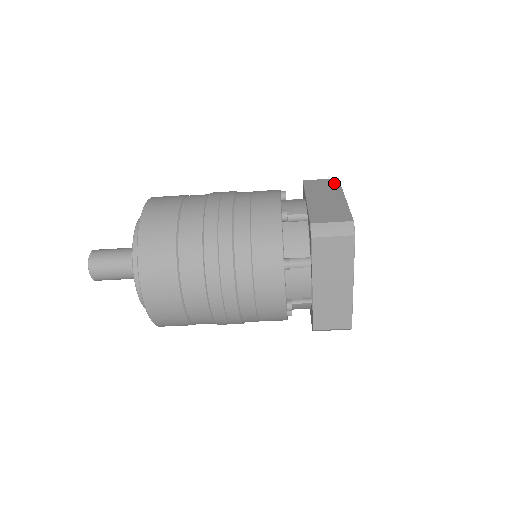
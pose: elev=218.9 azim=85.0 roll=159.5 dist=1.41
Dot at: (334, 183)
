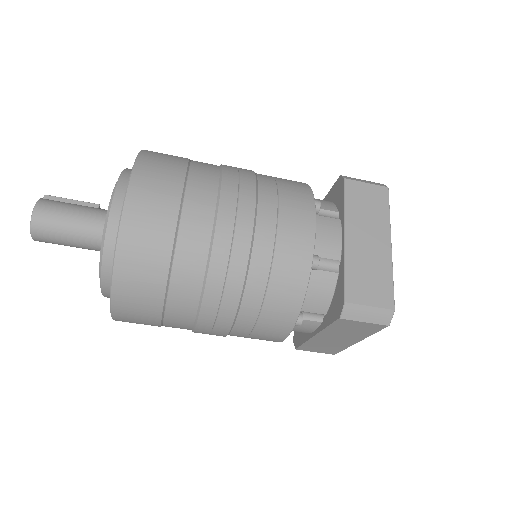
Dot at: (382, 201)
